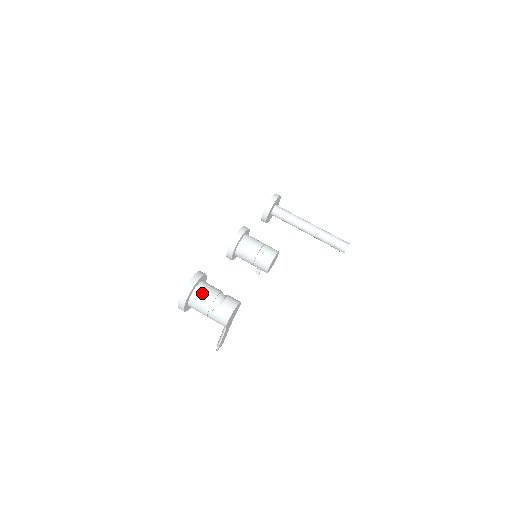
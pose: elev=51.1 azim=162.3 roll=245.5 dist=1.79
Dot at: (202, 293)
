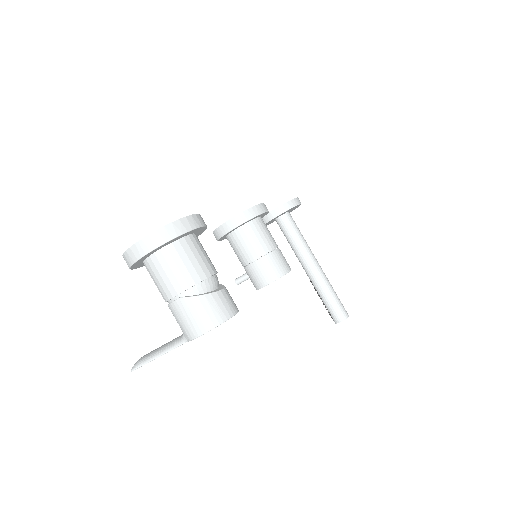
Dot at: (190, 254)
